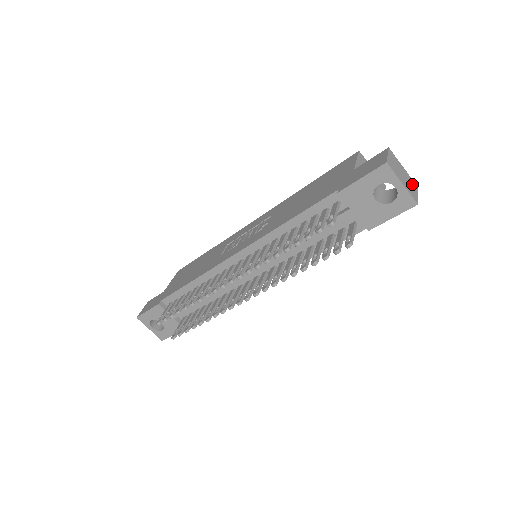
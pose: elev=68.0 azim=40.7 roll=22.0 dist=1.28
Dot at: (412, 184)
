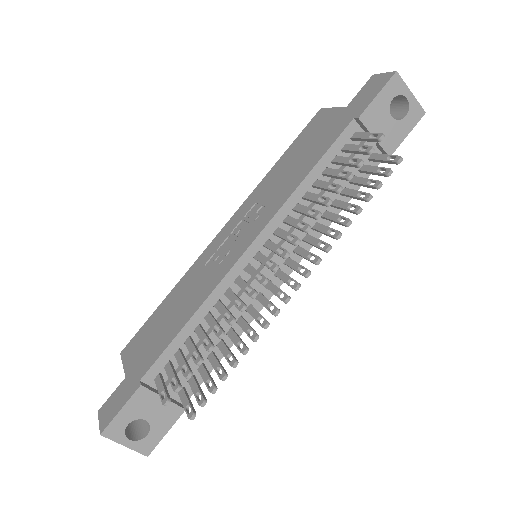
Dot at: occluded
